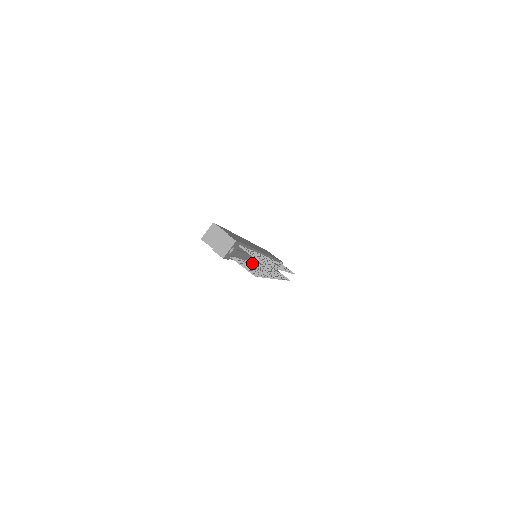
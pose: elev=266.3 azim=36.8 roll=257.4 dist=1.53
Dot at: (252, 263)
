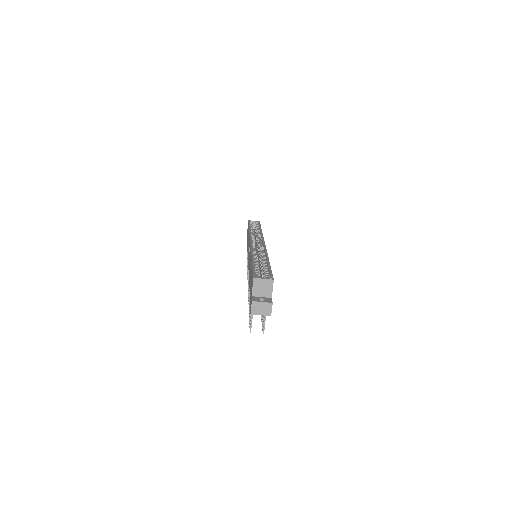
Dot at: occluded
